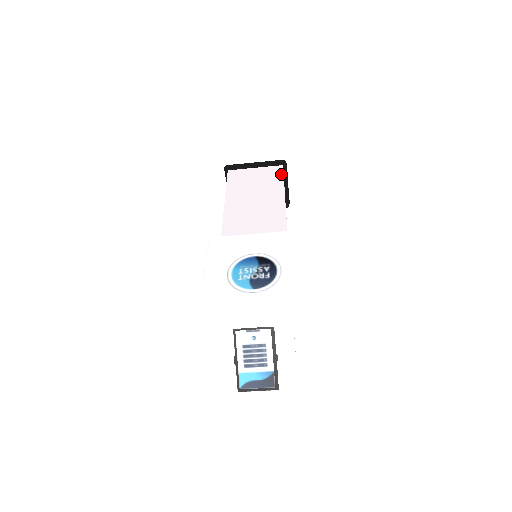
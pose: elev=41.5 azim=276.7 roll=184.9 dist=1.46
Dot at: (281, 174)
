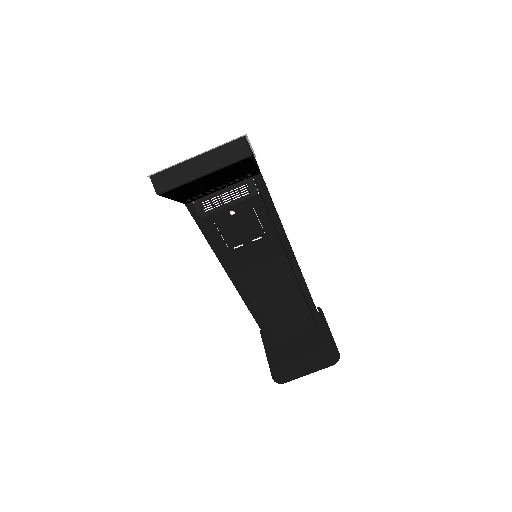
Dot at: occluded
